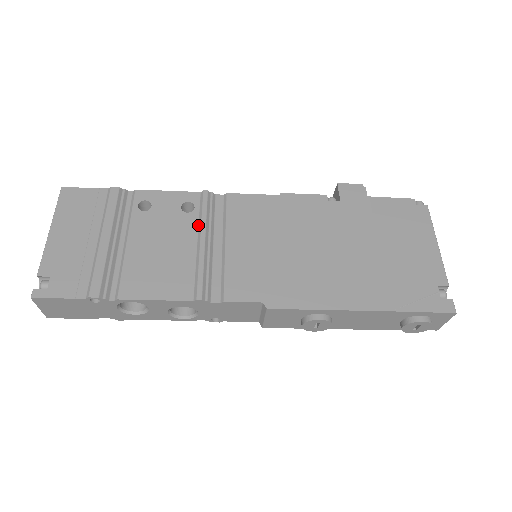
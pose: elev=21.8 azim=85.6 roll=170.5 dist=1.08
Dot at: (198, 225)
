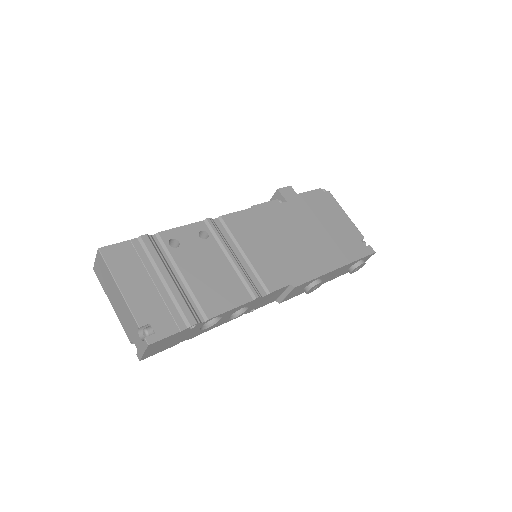
Dot at: (220, 246)
